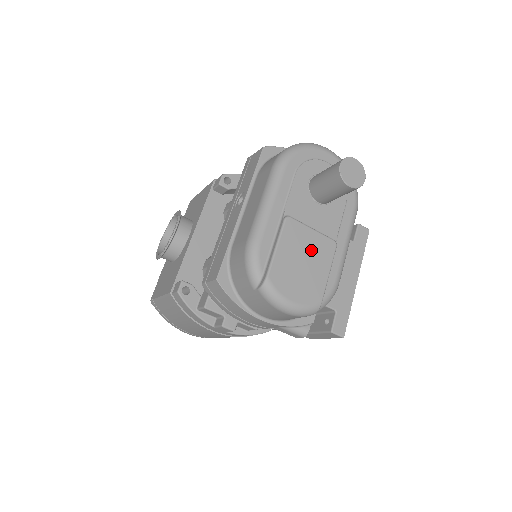
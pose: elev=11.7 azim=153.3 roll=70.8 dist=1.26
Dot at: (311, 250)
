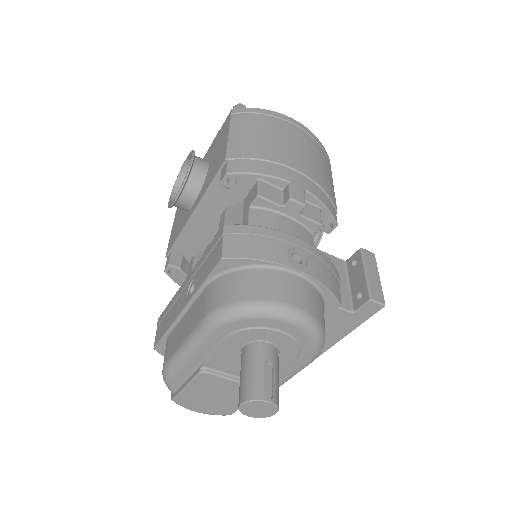
Dot at: (227, 391)
